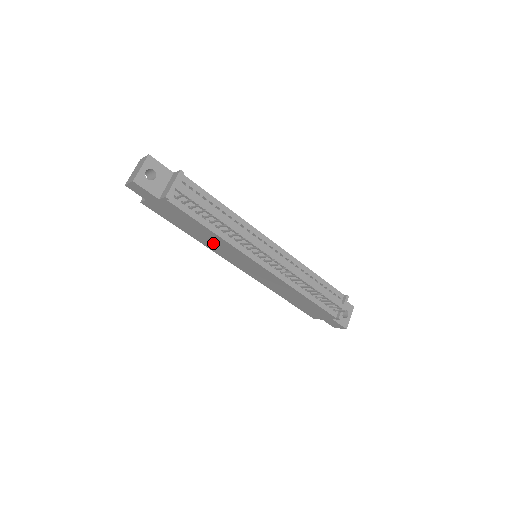
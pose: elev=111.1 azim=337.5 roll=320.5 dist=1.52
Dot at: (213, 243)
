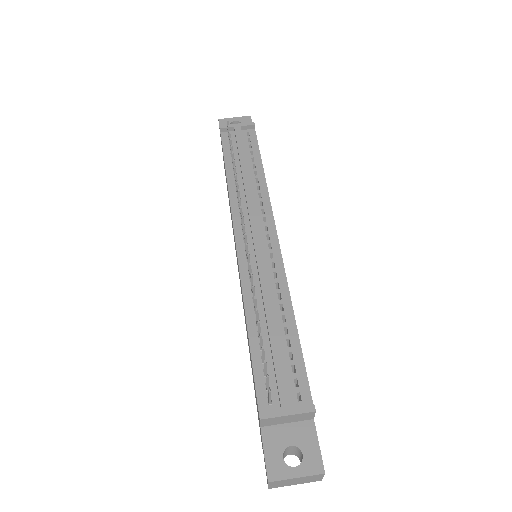
Dot at: occluded
